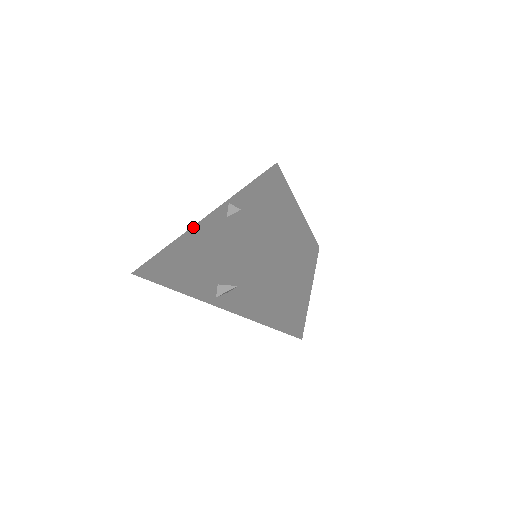
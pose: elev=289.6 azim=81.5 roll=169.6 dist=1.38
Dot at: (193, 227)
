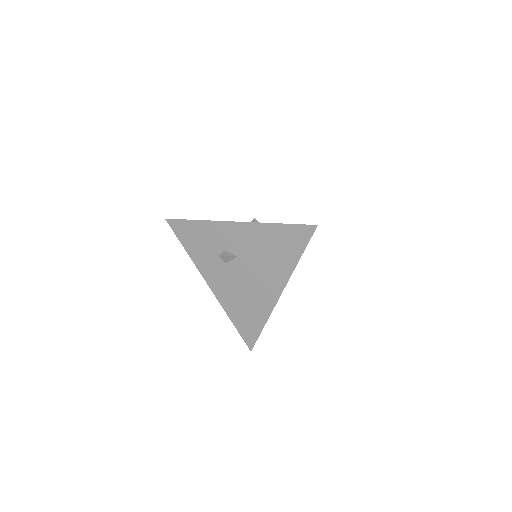
Dot at: occluded
